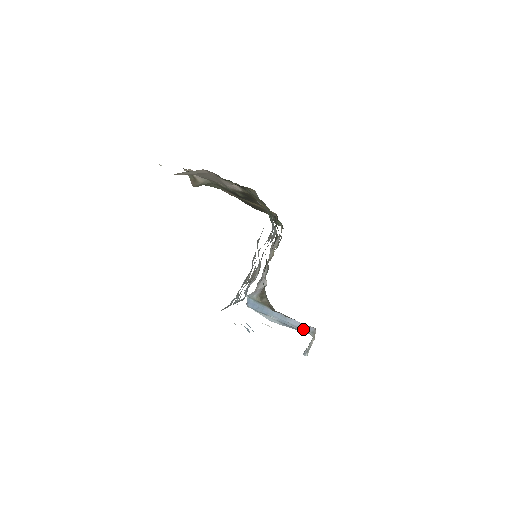
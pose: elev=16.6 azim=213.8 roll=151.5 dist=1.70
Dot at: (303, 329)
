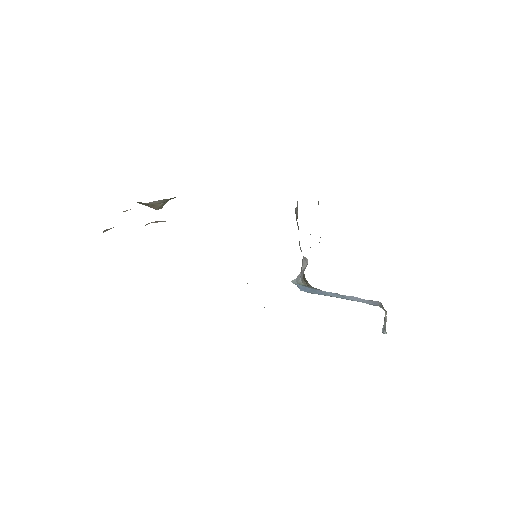
Dot at: (369, 303)
